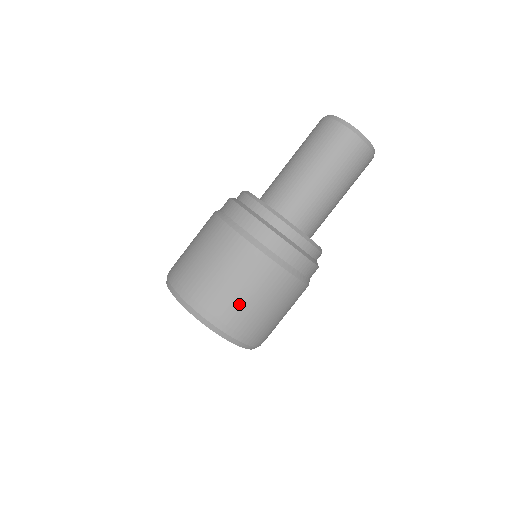
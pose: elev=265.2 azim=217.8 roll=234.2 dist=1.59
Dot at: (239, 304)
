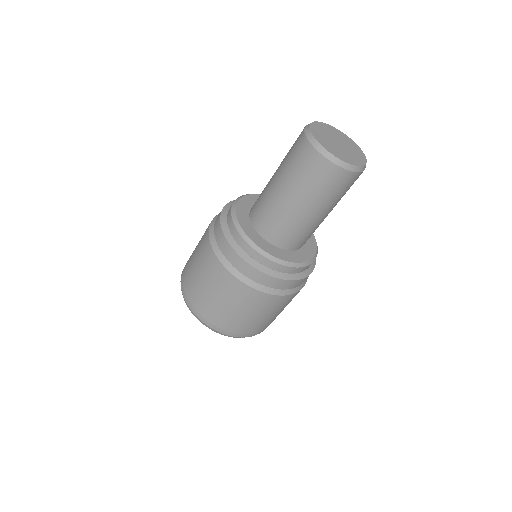
Dot at: (257, 323)
